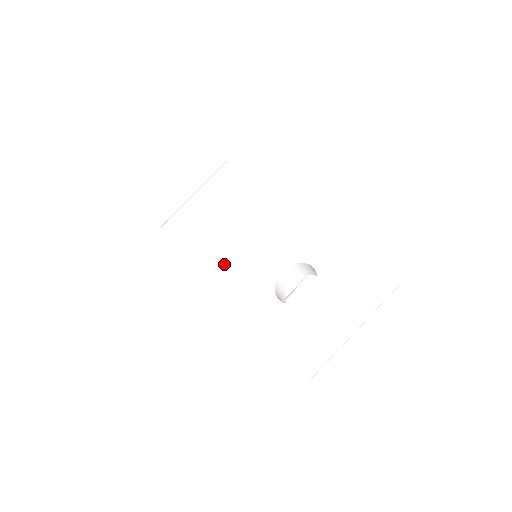
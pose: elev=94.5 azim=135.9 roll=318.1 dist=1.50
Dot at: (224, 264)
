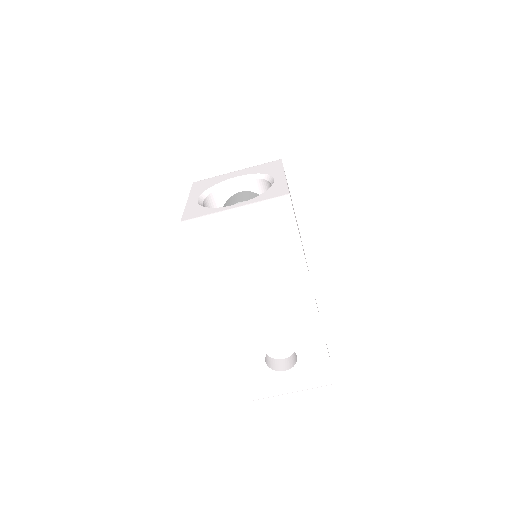
Dot at: (239, 314)
